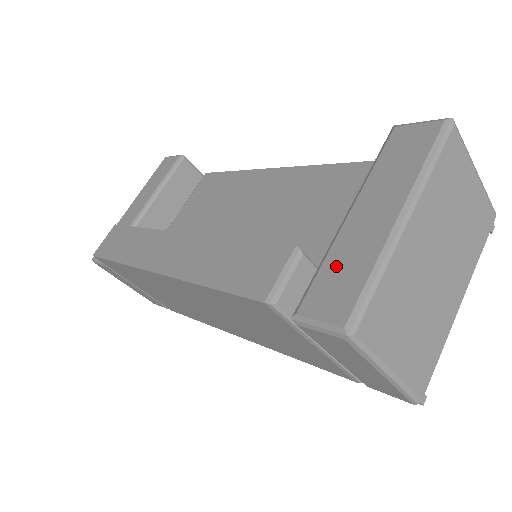
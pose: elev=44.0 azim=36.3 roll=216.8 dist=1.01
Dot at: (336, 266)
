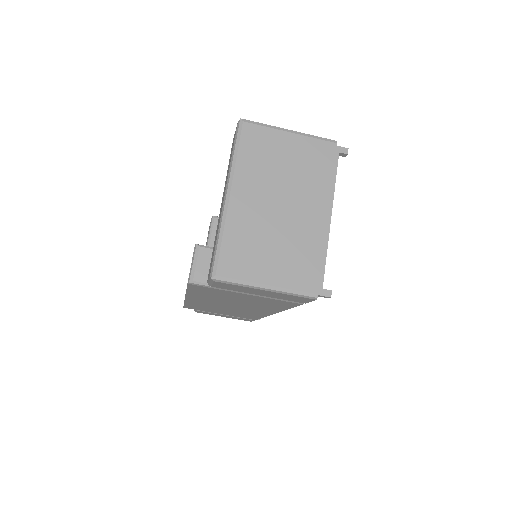
Dot at: (214, 243)
